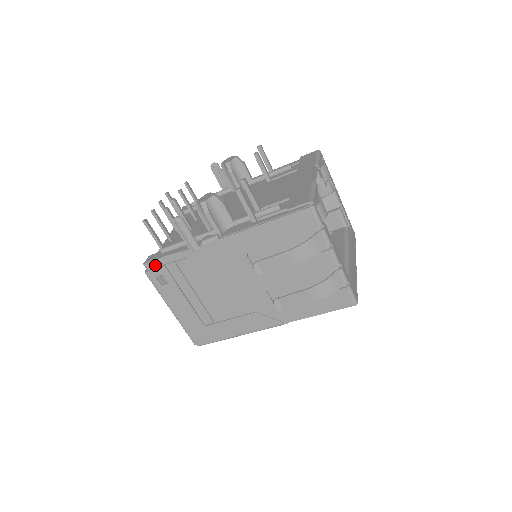
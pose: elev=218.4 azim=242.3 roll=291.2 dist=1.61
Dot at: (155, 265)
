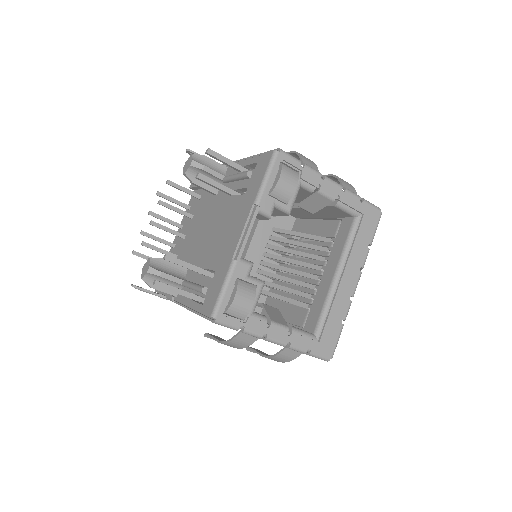
Dot at: occluded
